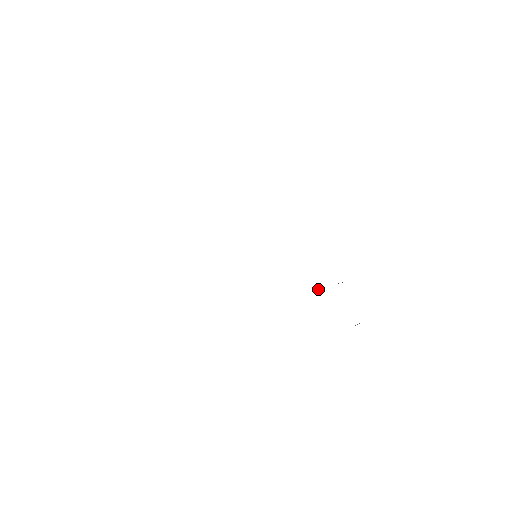
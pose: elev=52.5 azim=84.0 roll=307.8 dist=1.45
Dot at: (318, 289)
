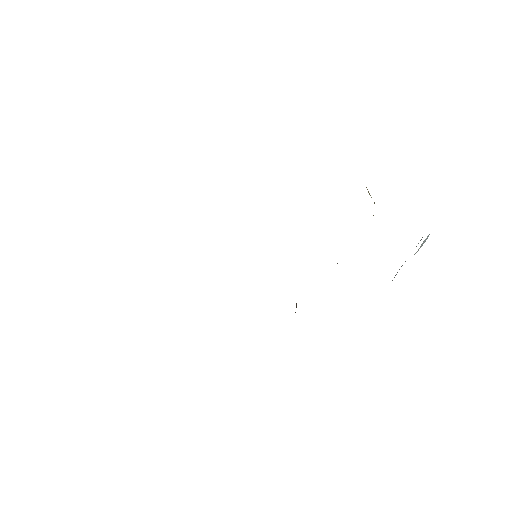
Dot at: occluded
